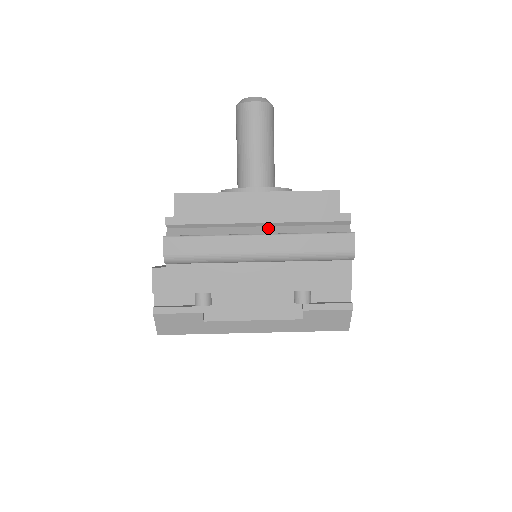
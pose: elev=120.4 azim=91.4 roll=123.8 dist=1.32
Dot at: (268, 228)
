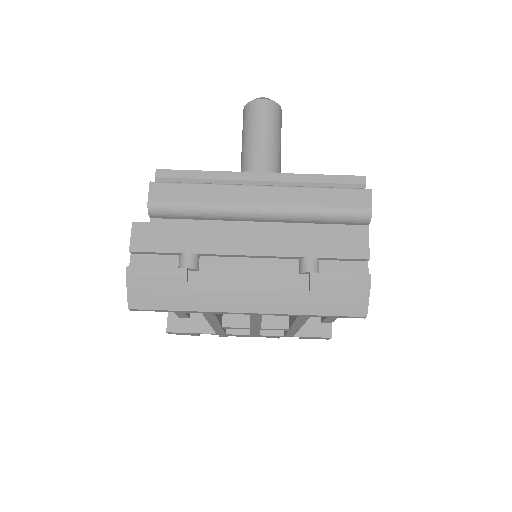
Dot at: occluded
